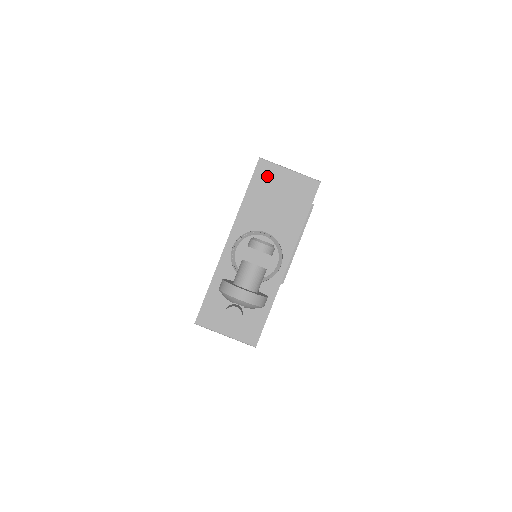
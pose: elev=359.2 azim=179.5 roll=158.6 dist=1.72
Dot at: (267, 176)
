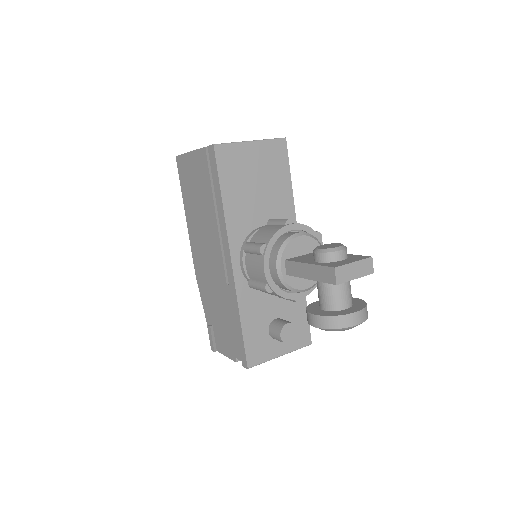
Dot at: (233, 162)
